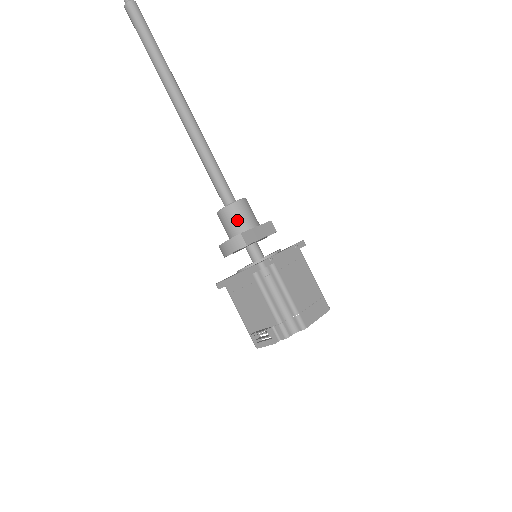
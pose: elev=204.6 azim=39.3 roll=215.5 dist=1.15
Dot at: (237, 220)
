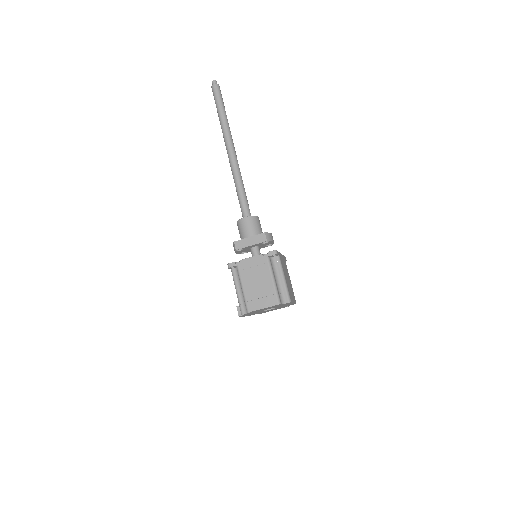
Dot at: (240, 232)
